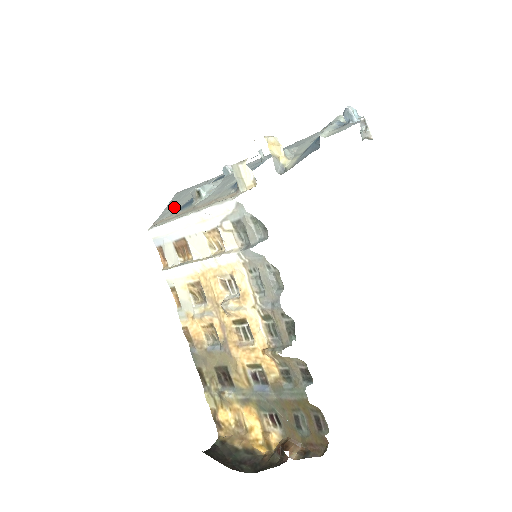
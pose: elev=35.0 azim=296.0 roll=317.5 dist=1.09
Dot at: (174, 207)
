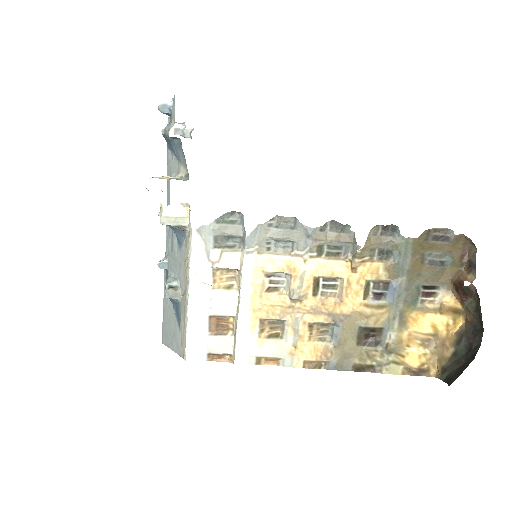
Dot at: (174, 333)
